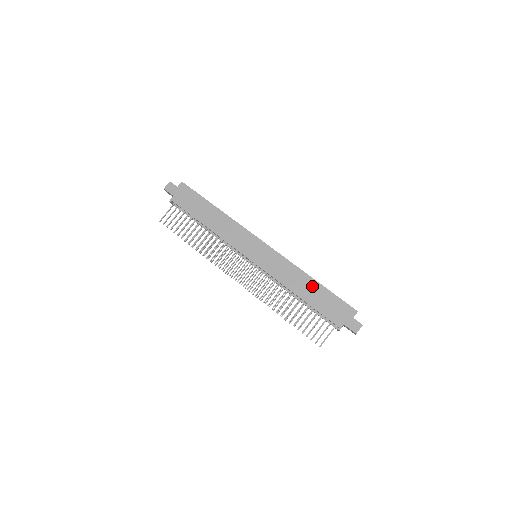
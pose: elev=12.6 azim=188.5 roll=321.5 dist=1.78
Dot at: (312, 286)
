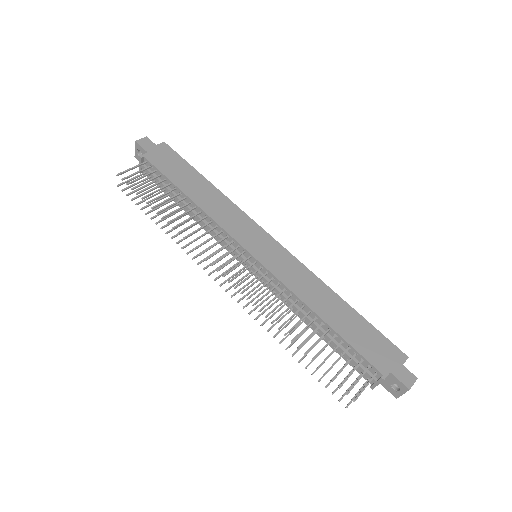
Dot at: (341, 308)
